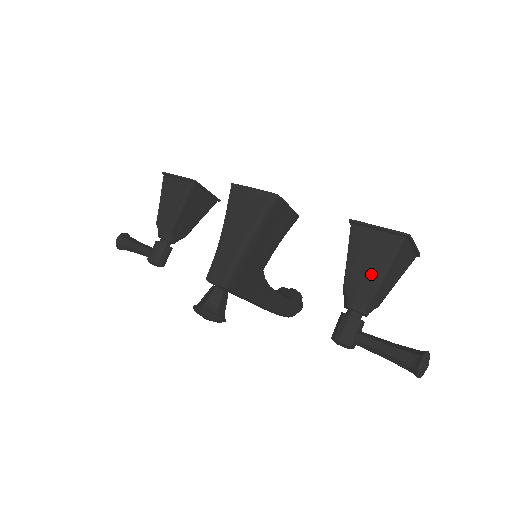
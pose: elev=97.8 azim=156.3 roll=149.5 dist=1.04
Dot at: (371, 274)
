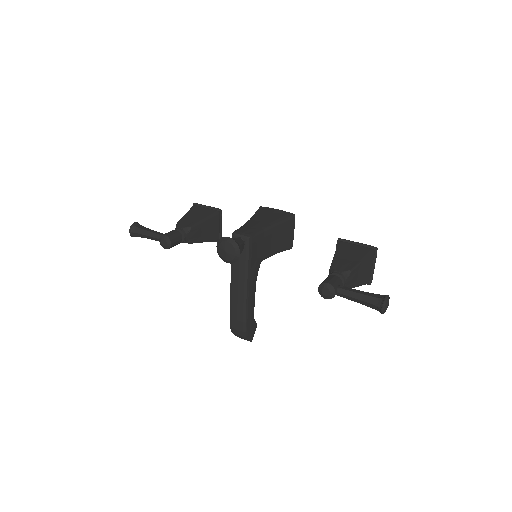
Dot at: (352, 260)
